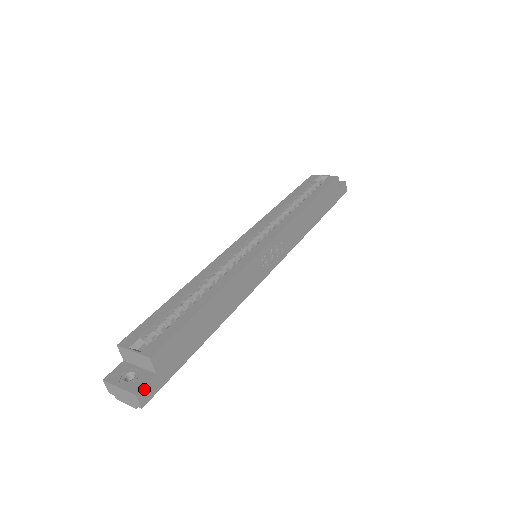
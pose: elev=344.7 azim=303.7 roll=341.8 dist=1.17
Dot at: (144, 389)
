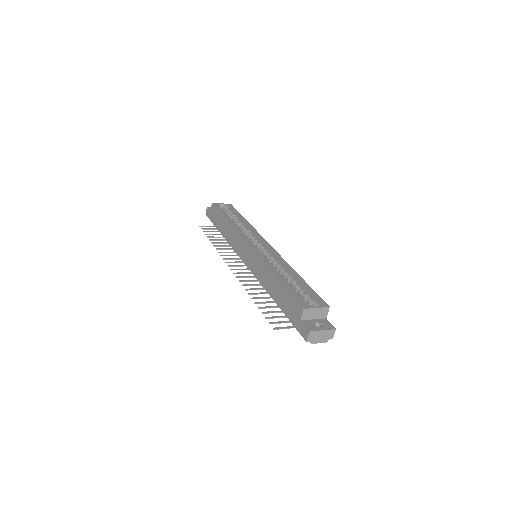
Dot at: (332, 327)
